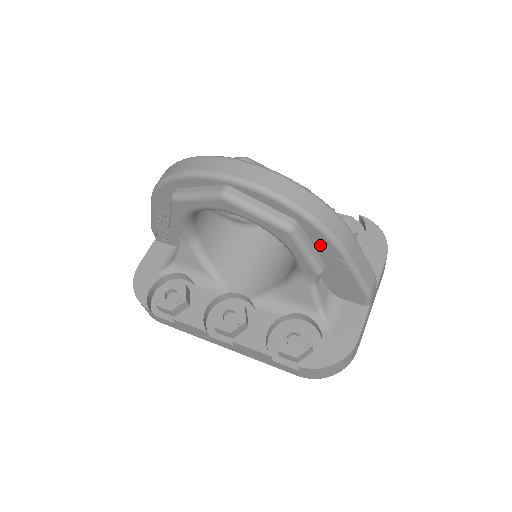
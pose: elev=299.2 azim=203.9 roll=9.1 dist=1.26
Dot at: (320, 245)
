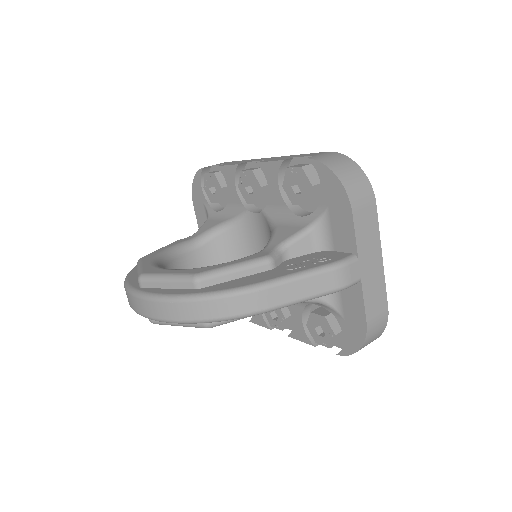
Dot at: occluded
